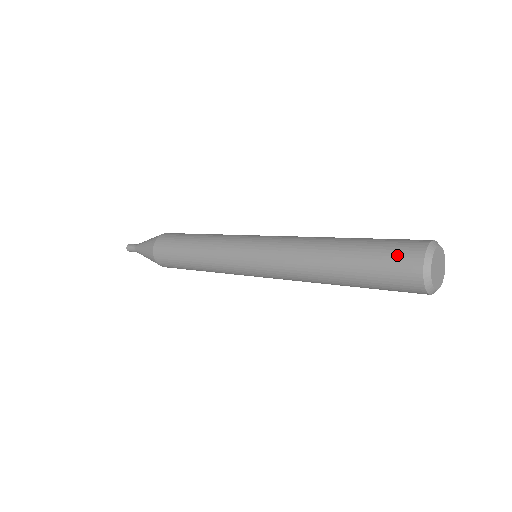
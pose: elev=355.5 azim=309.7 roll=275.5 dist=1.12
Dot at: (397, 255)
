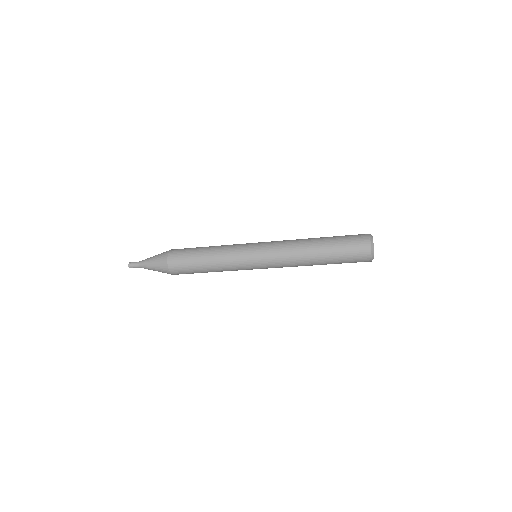
Dot at: (355, 235)
